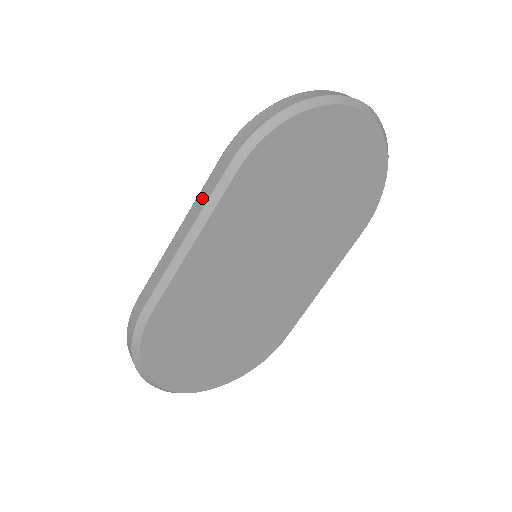
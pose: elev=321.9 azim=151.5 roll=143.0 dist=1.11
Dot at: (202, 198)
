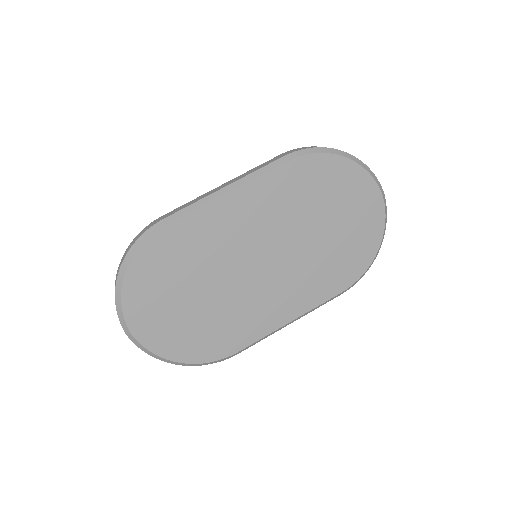
Dot at: (252, 170)
